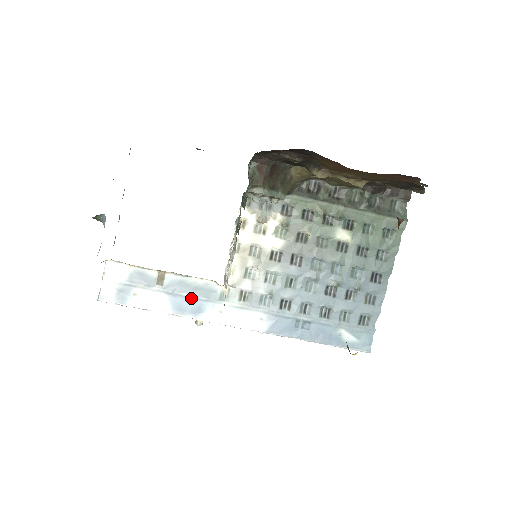
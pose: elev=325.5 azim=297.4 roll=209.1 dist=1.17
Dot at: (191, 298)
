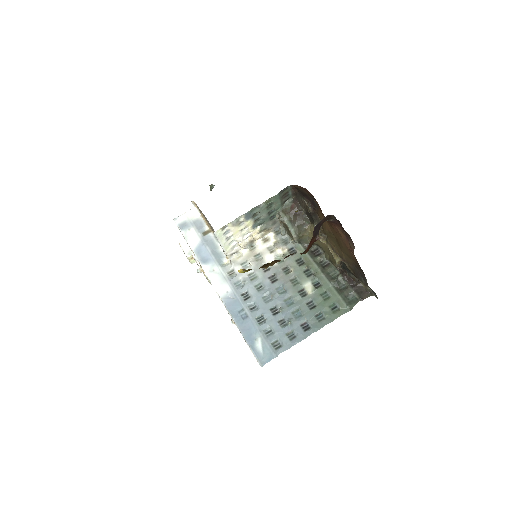
Dot at: (209, 252)
